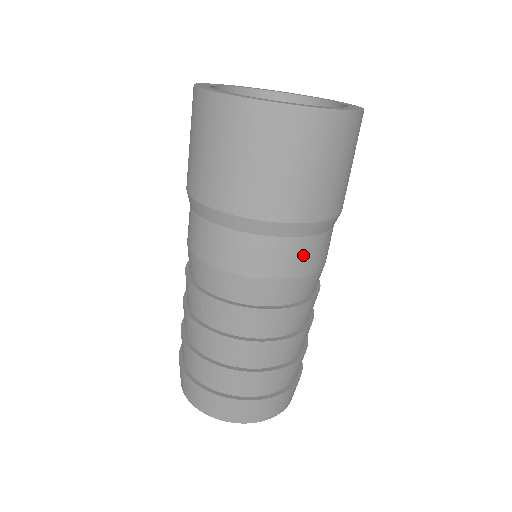
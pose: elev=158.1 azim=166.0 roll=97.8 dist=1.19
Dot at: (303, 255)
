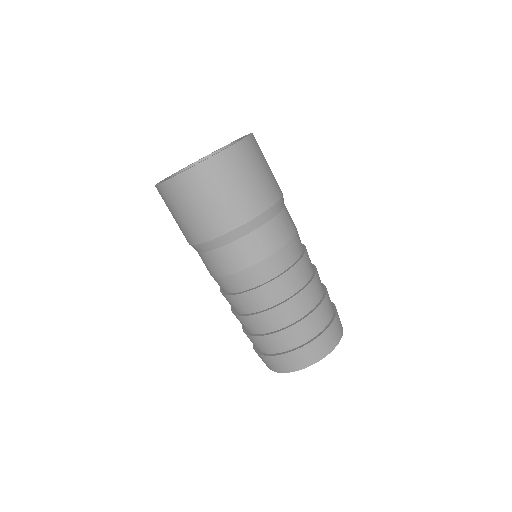
Dot at: (283, 226)
